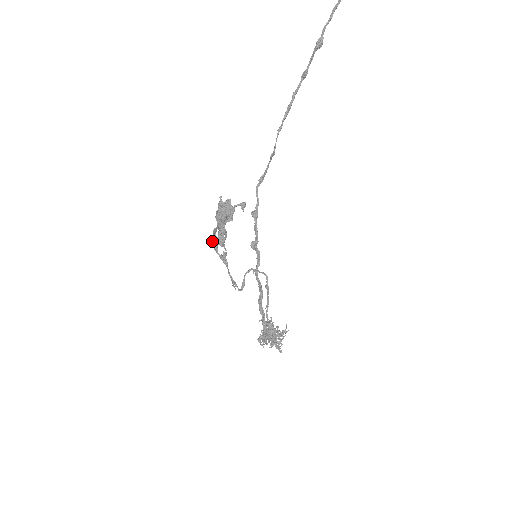
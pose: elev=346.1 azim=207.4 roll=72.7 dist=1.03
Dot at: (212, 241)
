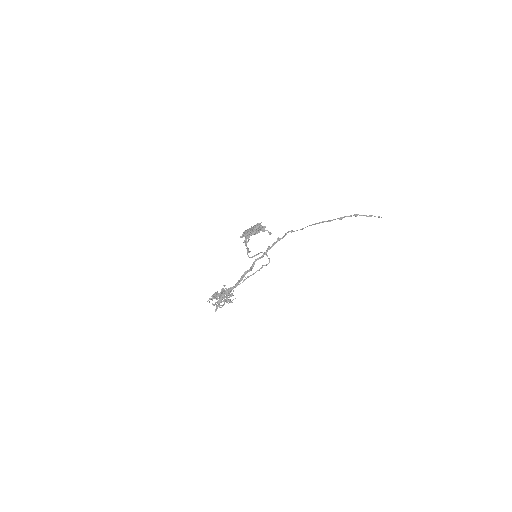
Dot at: (244, 231)
